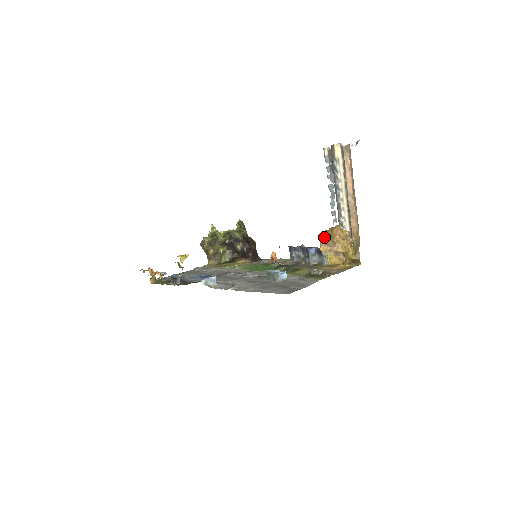
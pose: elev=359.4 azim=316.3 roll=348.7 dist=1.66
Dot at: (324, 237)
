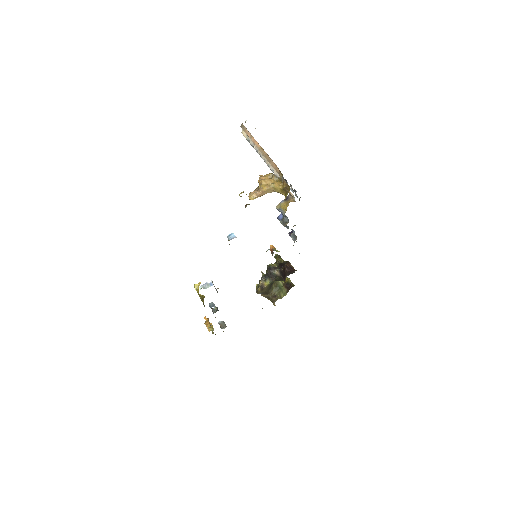
Dot at: occluded
